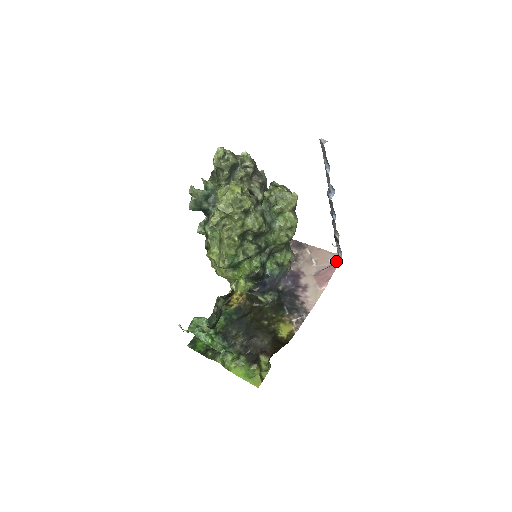
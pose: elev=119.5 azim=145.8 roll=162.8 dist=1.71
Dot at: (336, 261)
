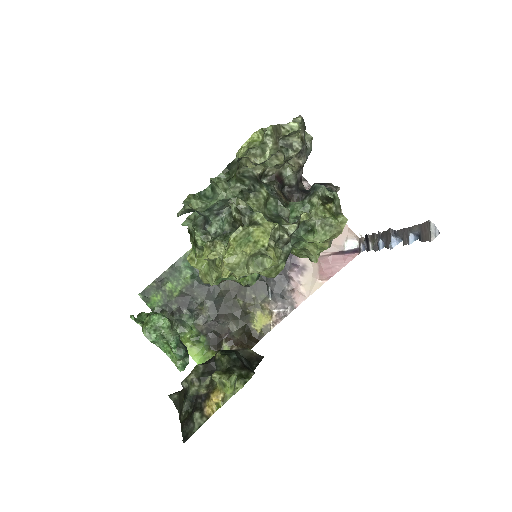
Dot at: (353, 248)
